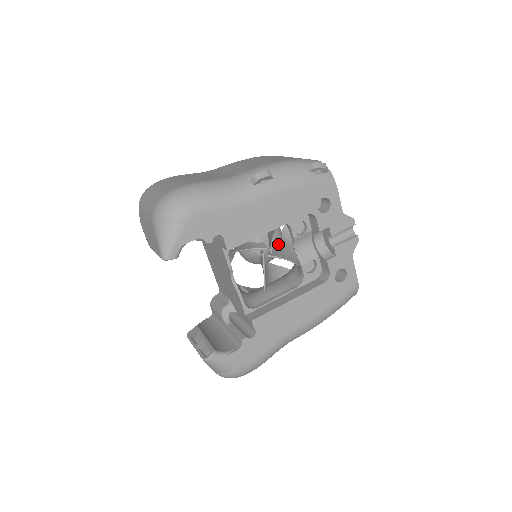
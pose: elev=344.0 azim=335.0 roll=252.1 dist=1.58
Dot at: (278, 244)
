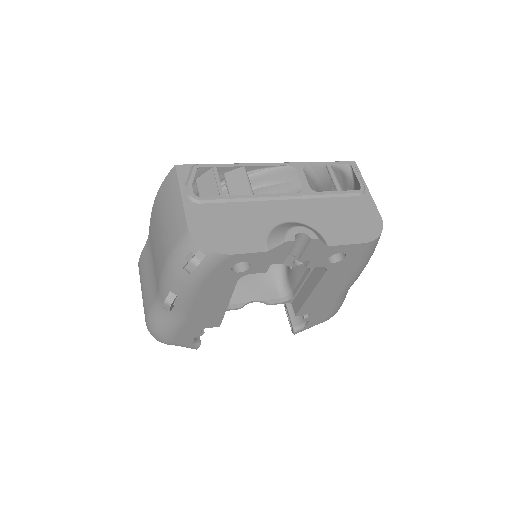
Dot at: occluded
